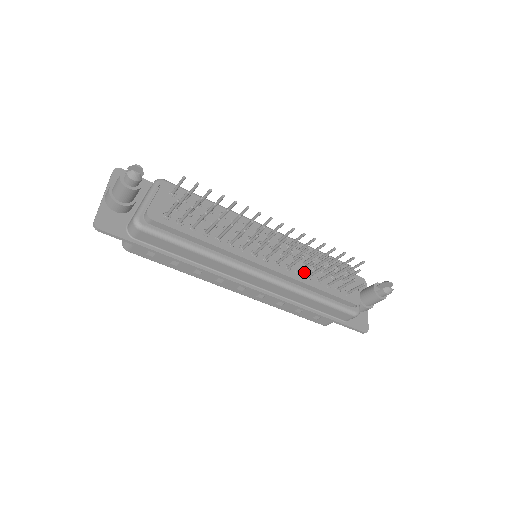
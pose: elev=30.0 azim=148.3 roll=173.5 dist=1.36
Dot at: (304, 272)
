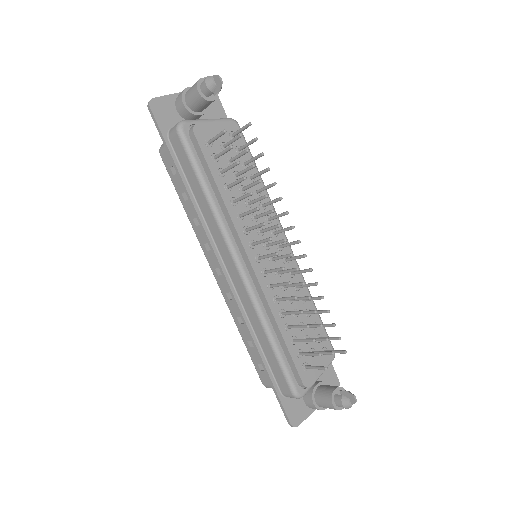
Dot at: (282, 306)
